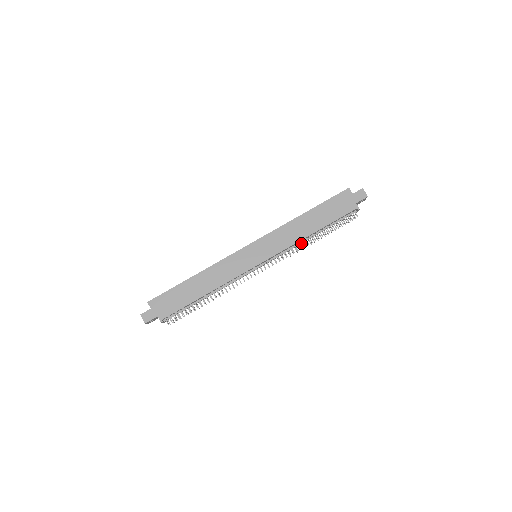
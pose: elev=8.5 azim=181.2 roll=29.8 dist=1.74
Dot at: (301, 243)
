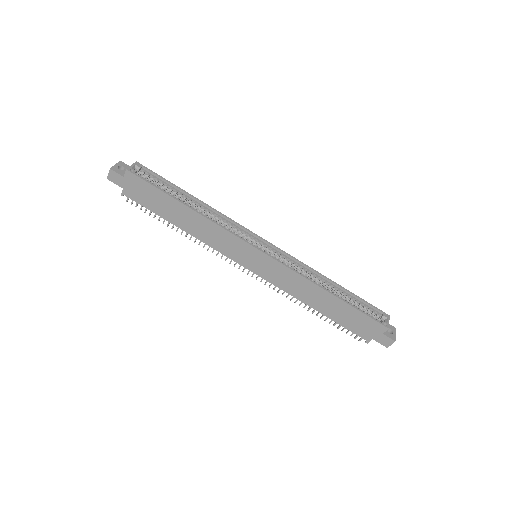
Dot at: occluded
